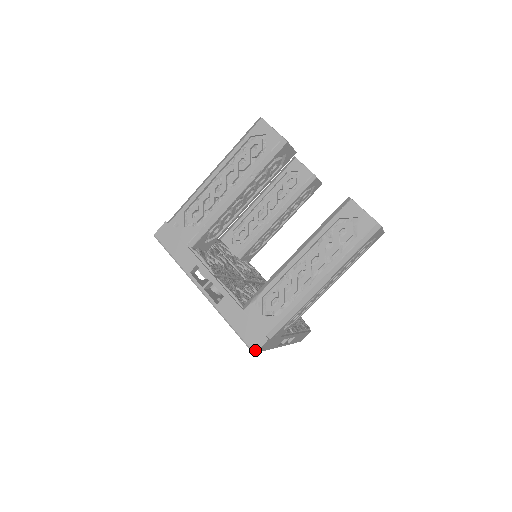
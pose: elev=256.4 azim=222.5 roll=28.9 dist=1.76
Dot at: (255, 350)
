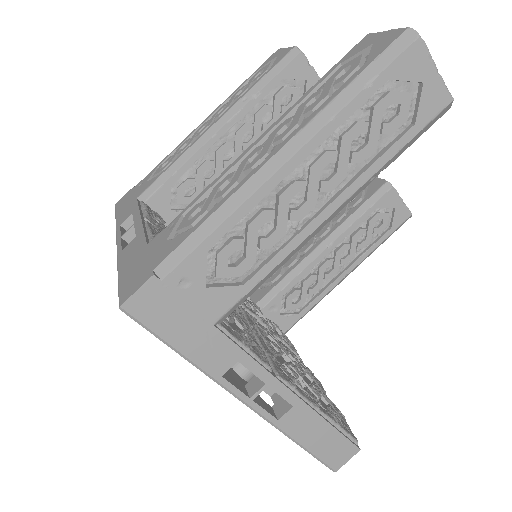
Dot at: (124, 300)
